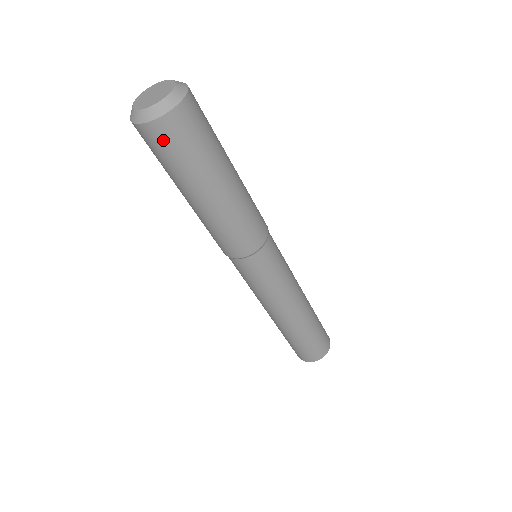
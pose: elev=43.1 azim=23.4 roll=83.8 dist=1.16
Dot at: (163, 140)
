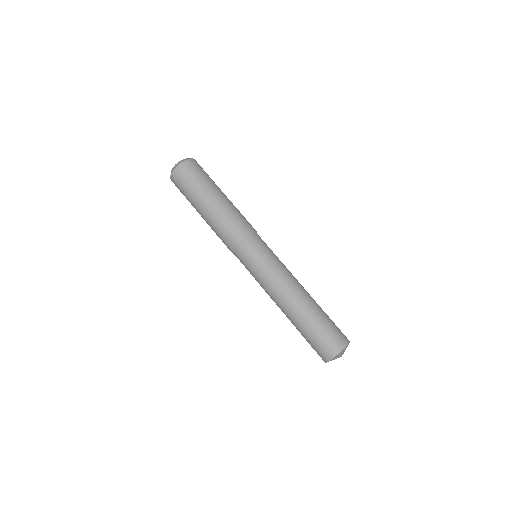
Dot at: (196, 166)
